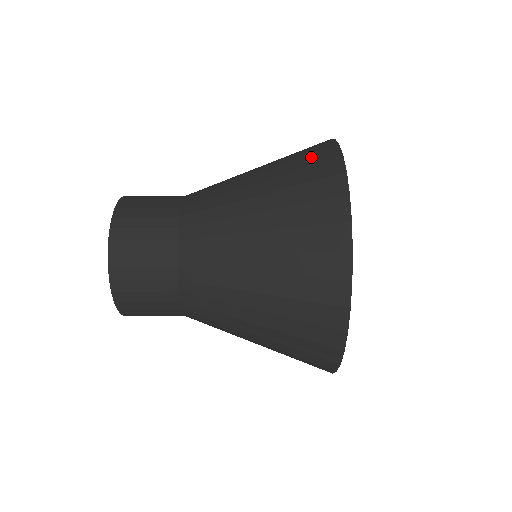
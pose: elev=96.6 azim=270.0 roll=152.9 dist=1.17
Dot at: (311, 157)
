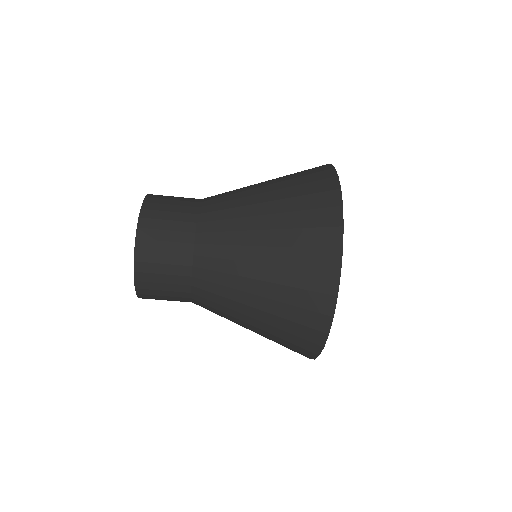
Dot at: (313, 276)
